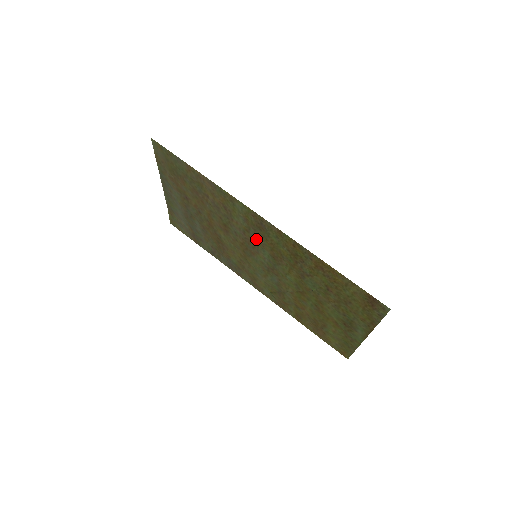
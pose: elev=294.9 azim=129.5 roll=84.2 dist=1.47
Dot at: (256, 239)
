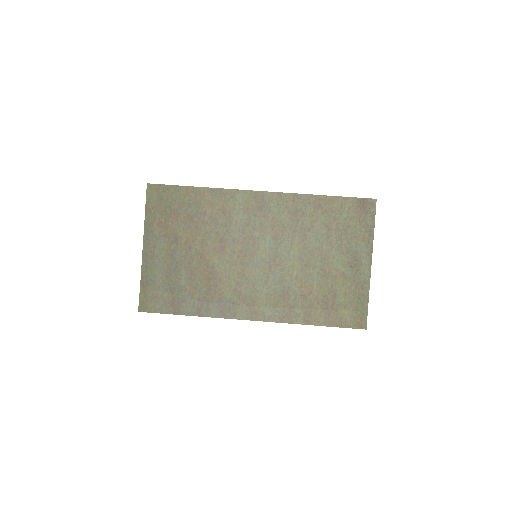
Dot at: (256, 228)
